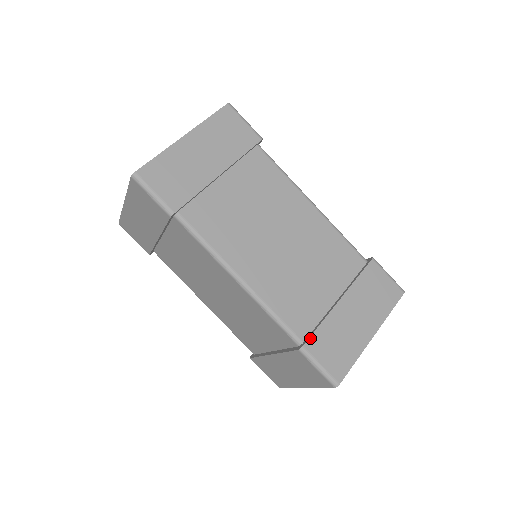
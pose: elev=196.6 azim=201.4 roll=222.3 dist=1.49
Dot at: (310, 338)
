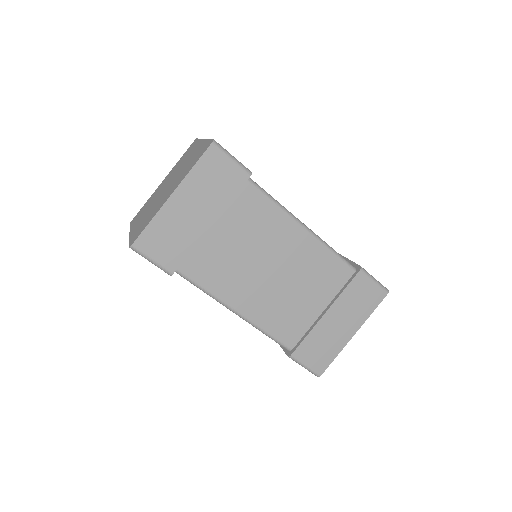
Dot at: (297, 348)
